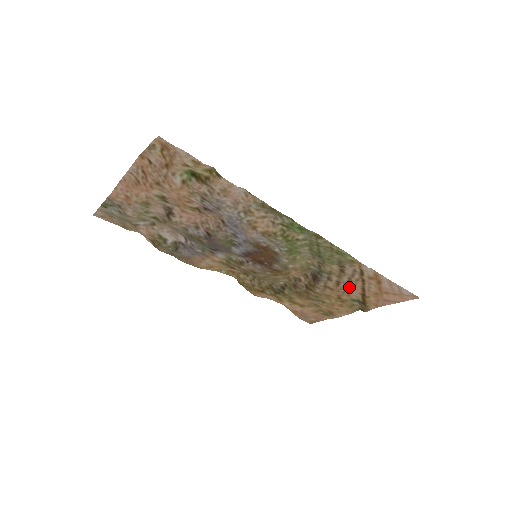
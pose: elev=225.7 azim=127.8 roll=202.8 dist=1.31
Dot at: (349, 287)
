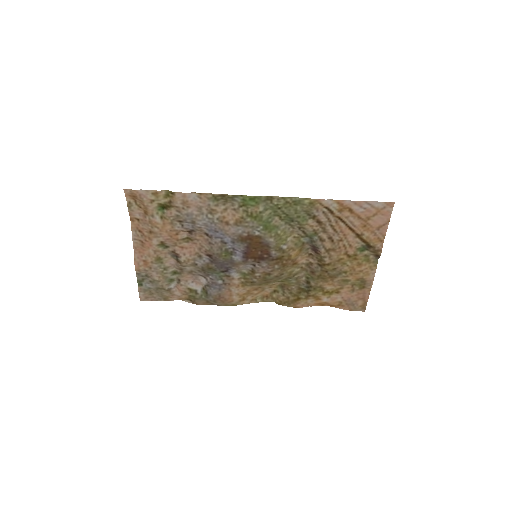
Dot at: (341, 236)
